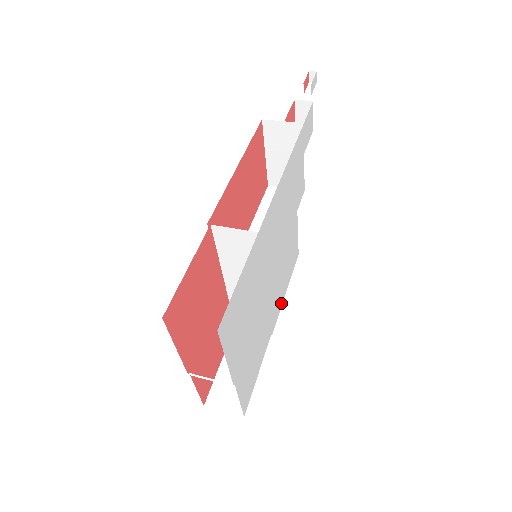
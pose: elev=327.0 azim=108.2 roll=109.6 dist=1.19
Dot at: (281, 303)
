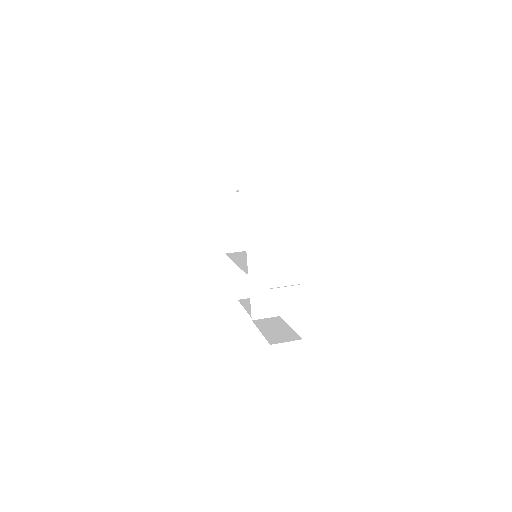
Dot at: occluded
